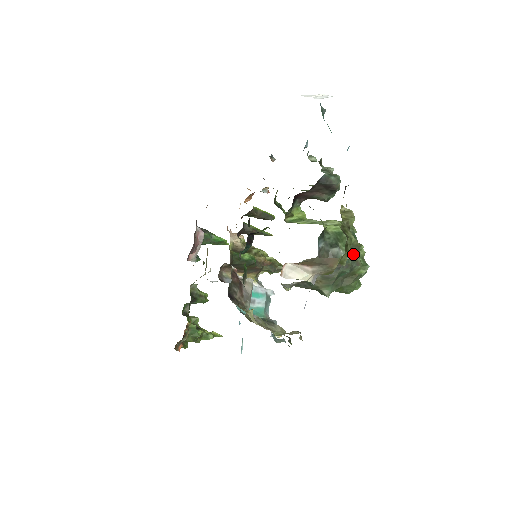
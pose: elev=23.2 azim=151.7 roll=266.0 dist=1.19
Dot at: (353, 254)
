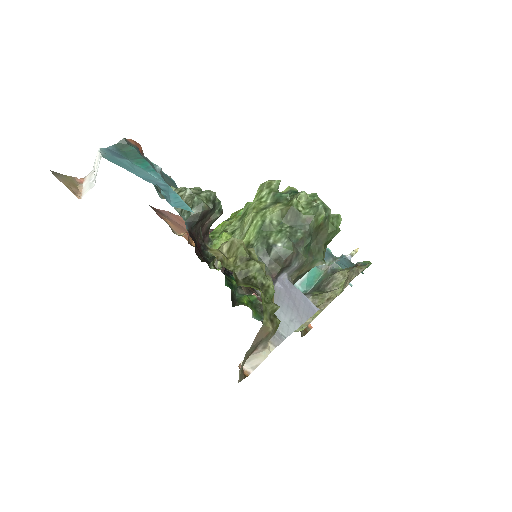
Dot at: (294, 221)
